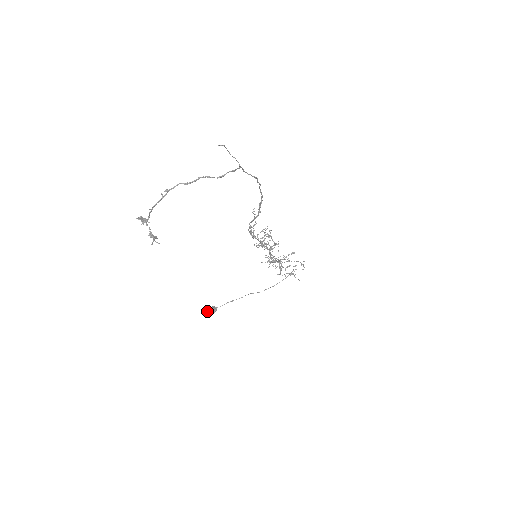
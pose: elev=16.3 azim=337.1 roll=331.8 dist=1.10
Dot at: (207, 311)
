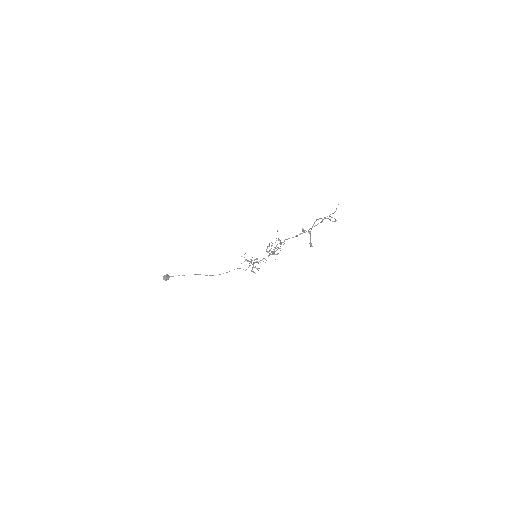
Dot at: (164, 277)
